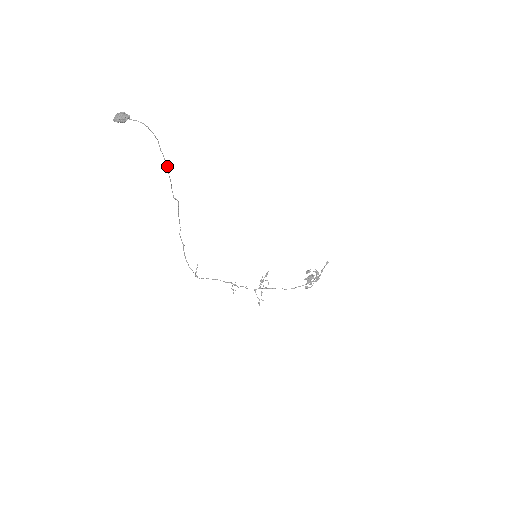
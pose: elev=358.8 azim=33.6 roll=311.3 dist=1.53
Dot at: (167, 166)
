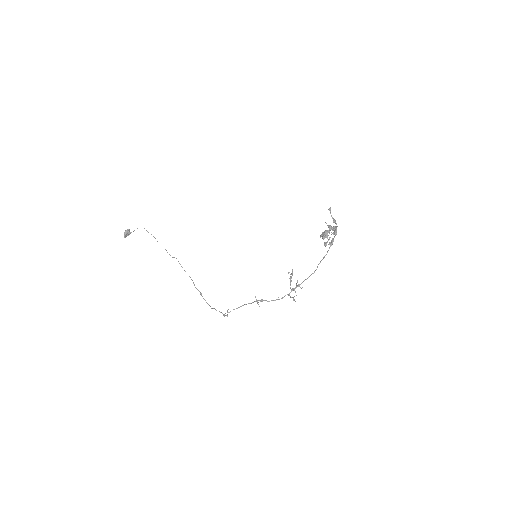
Dot at: (155, 238)
